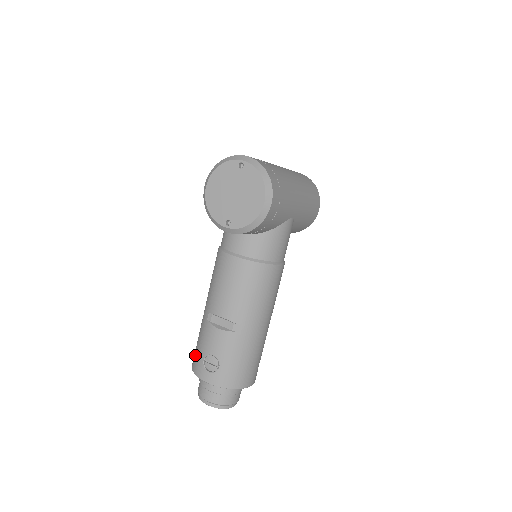
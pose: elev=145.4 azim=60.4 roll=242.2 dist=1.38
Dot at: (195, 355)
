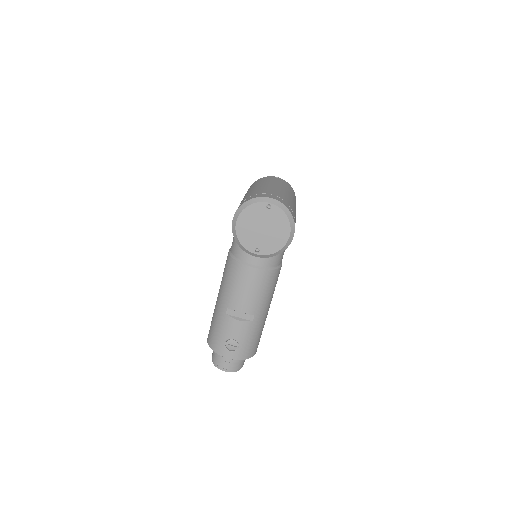
Dot at: (213, 338)
